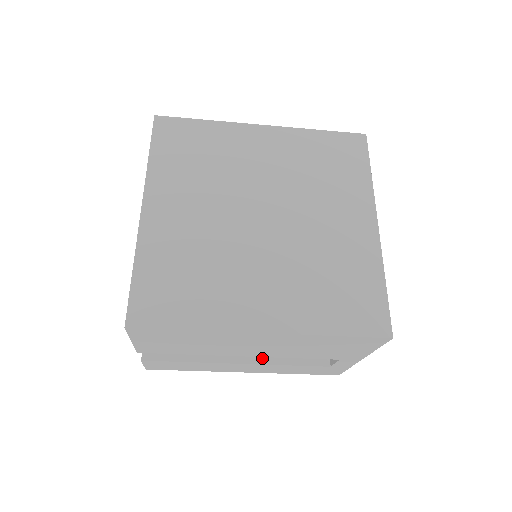
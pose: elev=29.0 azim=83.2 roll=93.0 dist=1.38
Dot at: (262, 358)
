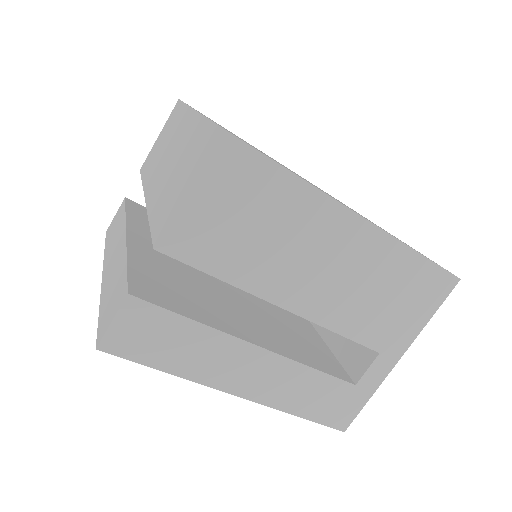
Dot at: (282, 351)
